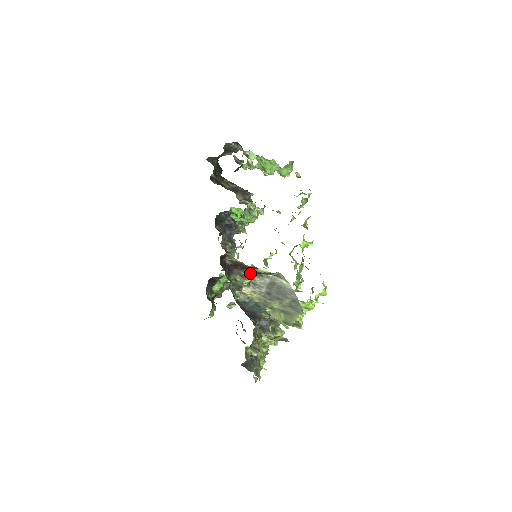
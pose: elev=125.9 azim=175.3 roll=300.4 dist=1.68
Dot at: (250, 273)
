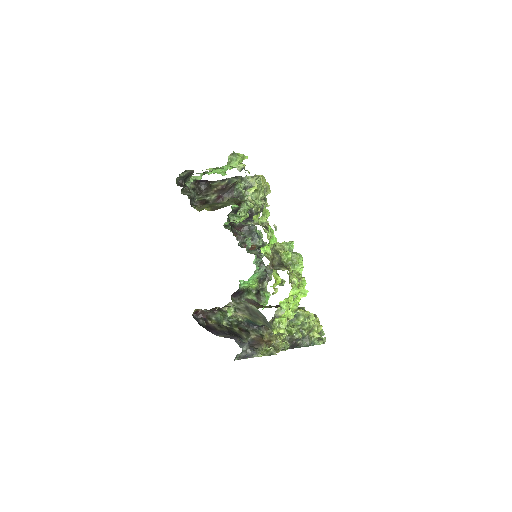
Dot at: (230, 303)
